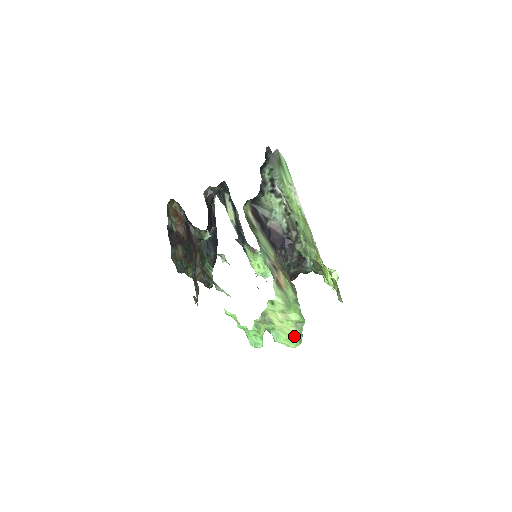
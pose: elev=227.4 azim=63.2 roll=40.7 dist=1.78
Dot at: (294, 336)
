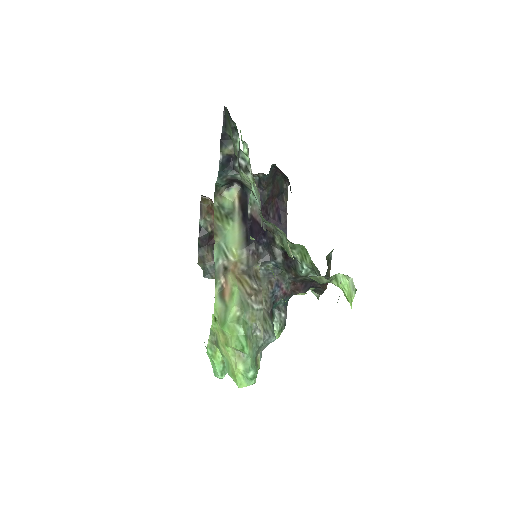
Dot at: (237, 370)
